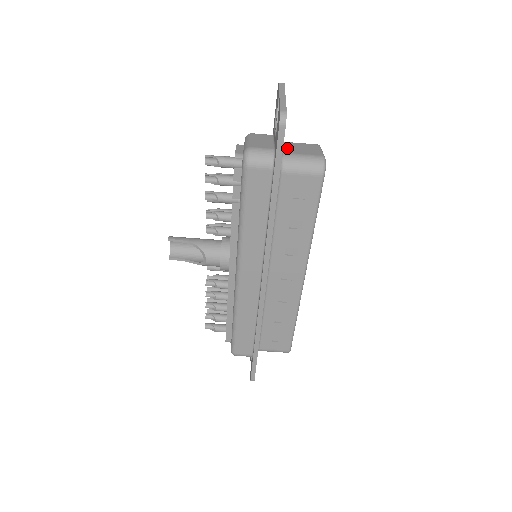
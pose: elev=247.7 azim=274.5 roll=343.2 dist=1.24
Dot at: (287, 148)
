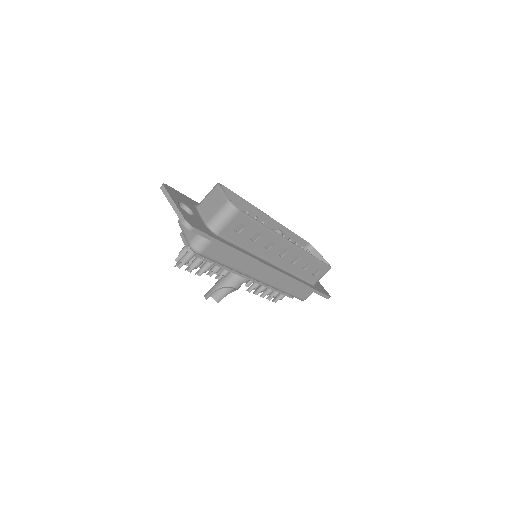
Dot at: (205, 213)
